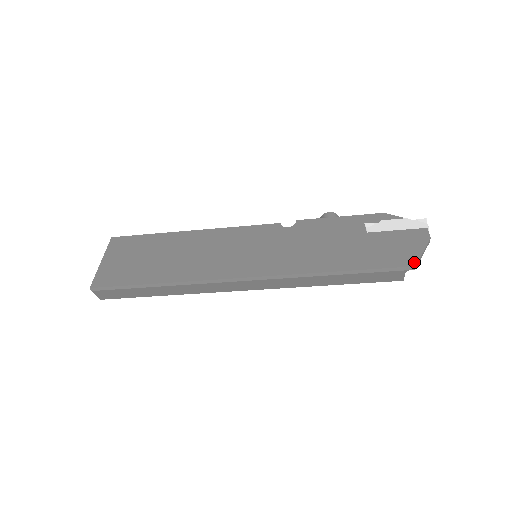
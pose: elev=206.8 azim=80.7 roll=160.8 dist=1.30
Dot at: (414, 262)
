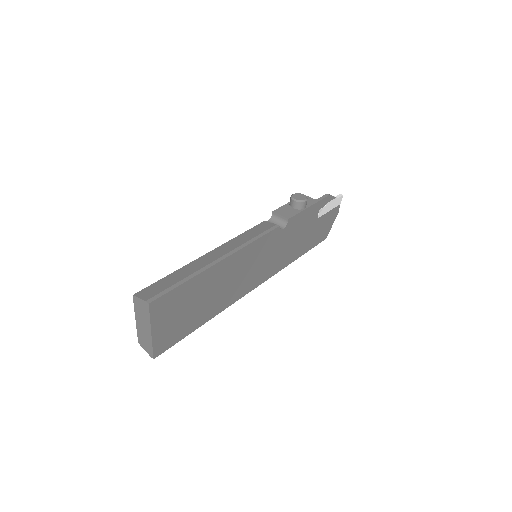
Dot at: occluded
